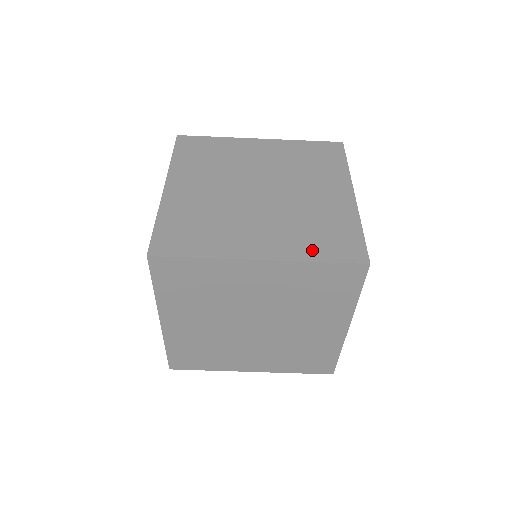
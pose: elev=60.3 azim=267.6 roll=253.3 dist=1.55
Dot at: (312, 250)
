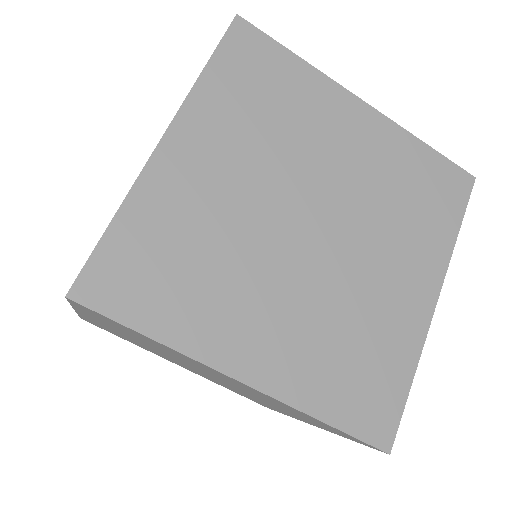
Dot at: occluded
